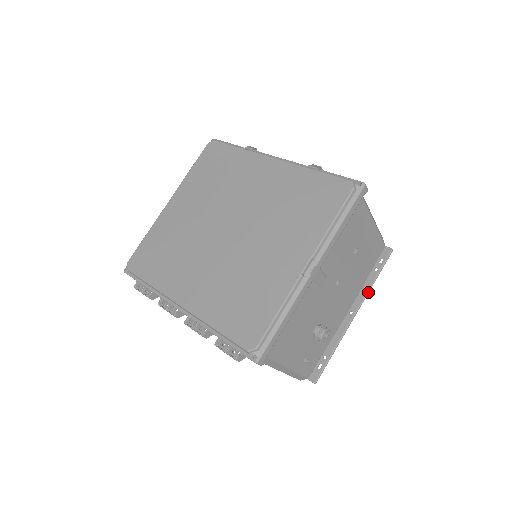
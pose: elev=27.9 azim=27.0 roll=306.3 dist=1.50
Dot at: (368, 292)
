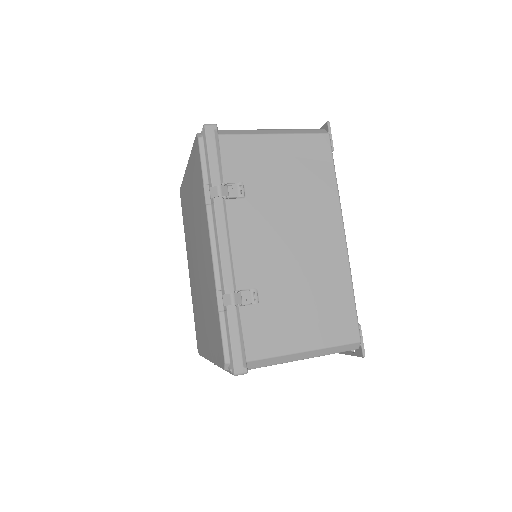
Dot at: occluded
